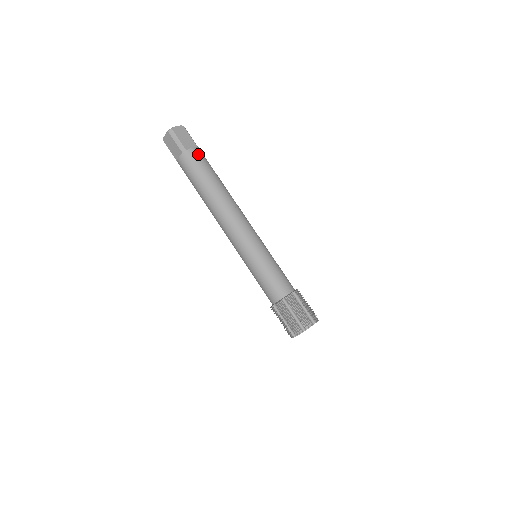
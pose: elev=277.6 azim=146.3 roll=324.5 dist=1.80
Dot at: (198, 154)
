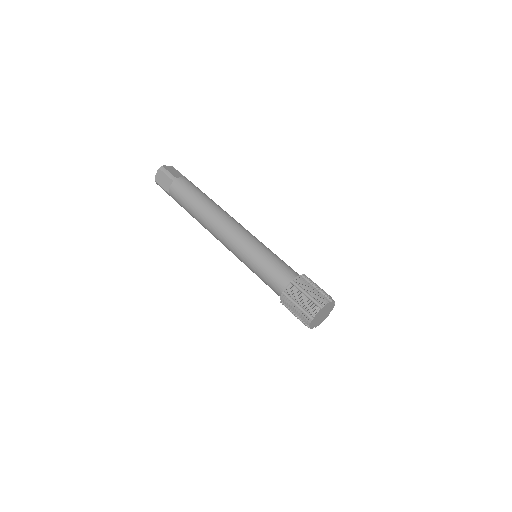
Dot at: (188, 181)
